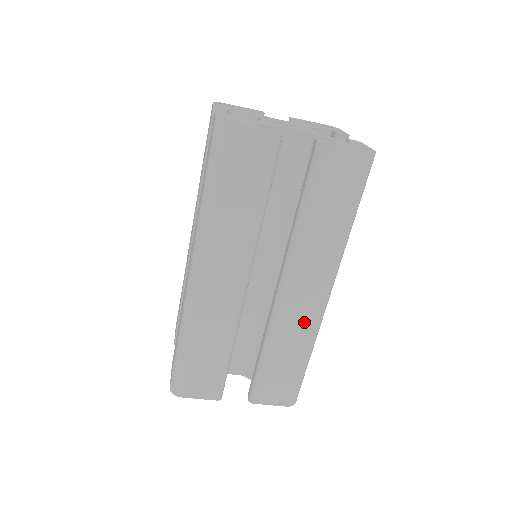
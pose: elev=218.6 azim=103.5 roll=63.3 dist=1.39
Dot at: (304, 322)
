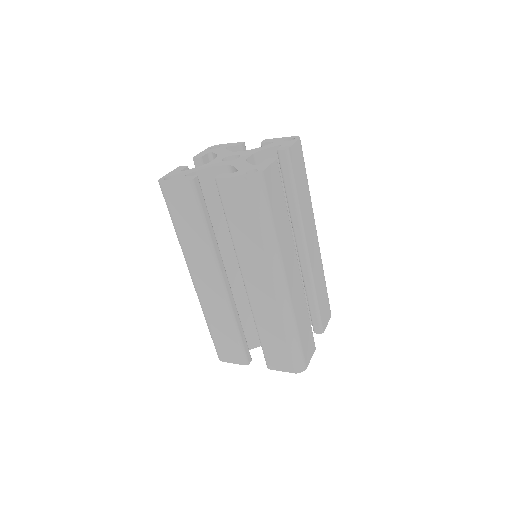
Dot at: (272, 307)
